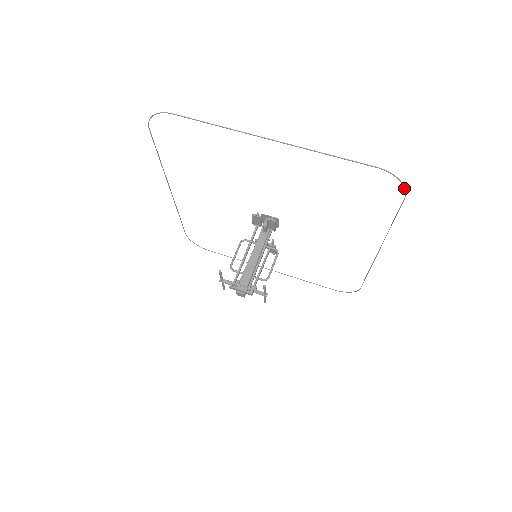
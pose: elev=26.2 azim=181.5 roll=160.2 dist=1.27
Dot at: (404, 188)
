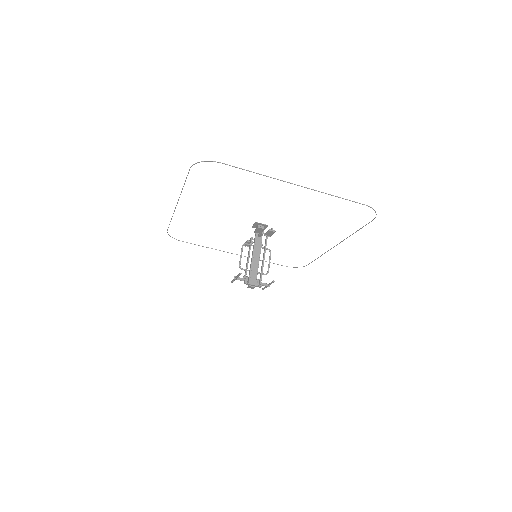
Dot at: occluded
